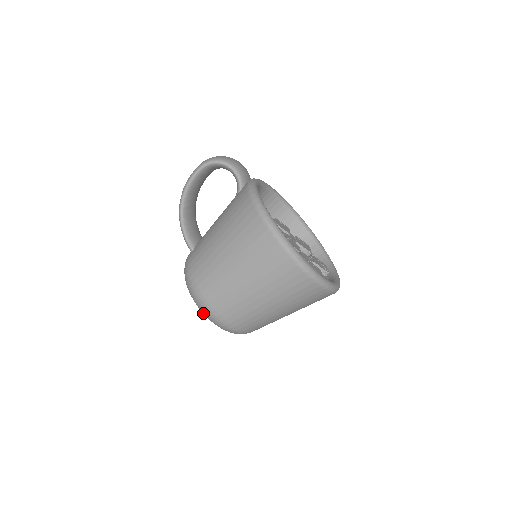
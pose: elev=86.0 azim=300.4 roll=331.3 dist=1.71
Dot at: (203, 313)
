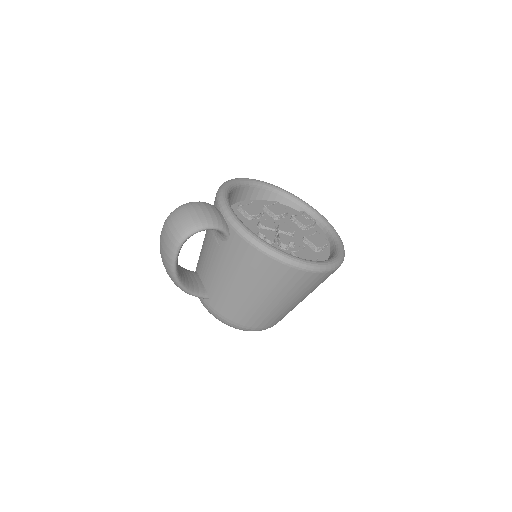
Dot at: occluded
